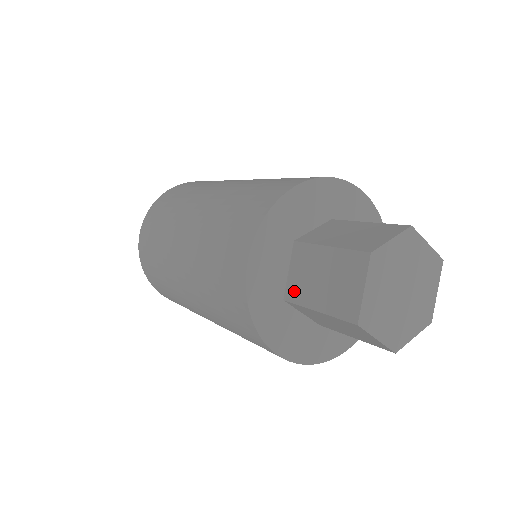
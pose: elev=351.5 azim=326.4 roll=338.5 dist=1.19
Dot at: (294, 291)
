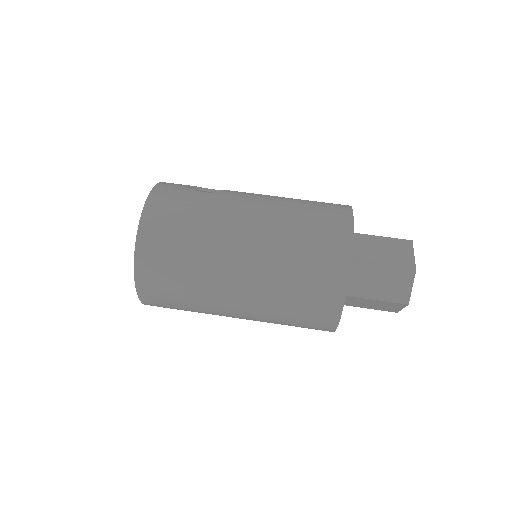
Dot at: (345, 304)
